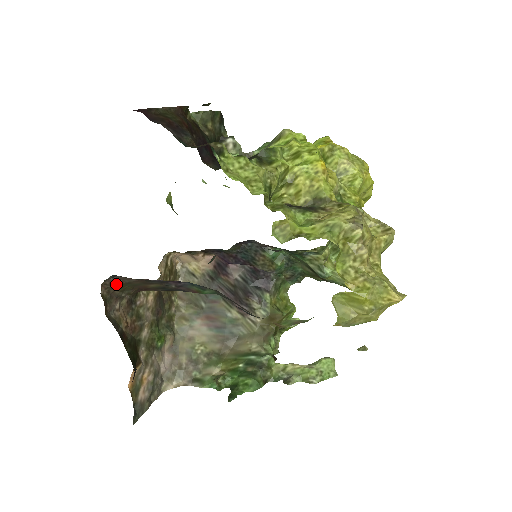
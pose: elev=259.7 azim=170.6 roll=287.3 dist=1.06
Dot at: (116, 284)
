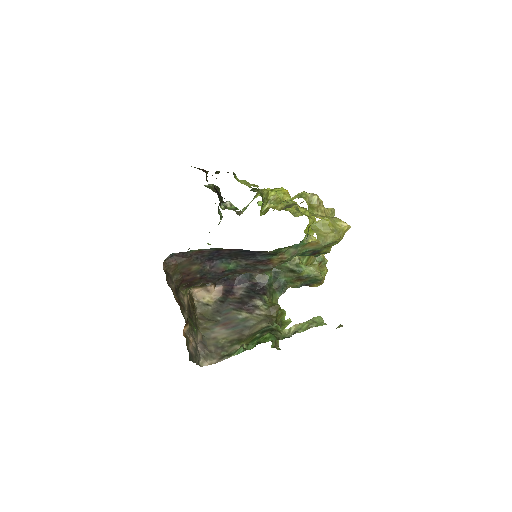
Dot at: (172, 264)
